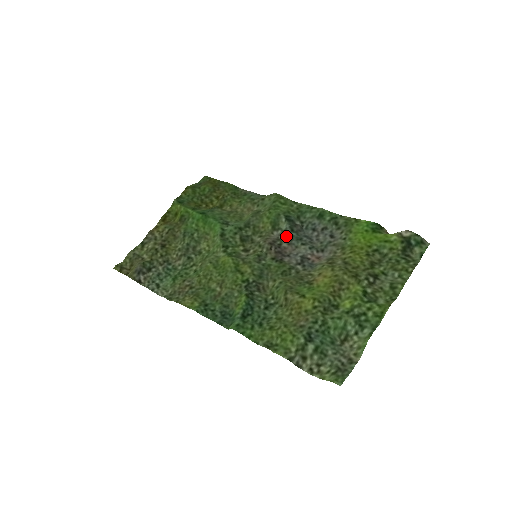
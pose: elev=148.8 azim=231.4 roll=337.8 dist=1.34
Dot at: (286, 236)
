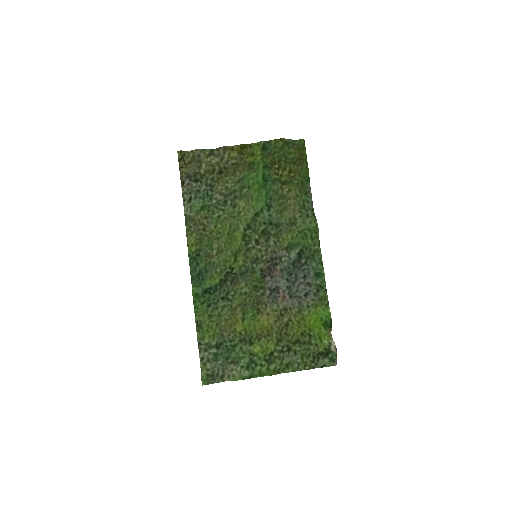
Dot at: (286, 263)
